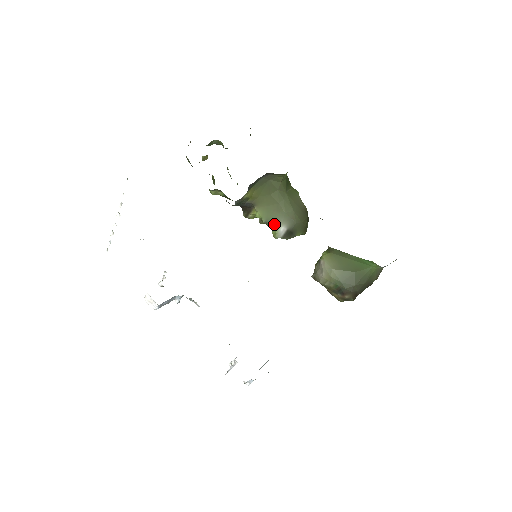
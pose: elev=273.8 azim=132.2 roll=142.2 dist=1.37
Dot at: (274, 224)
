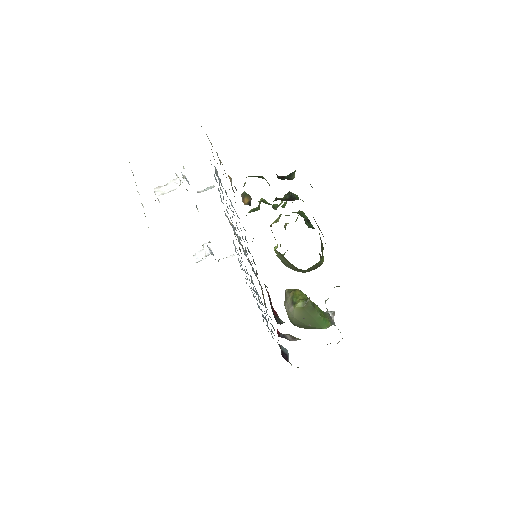
Dot at: (283, 263)
